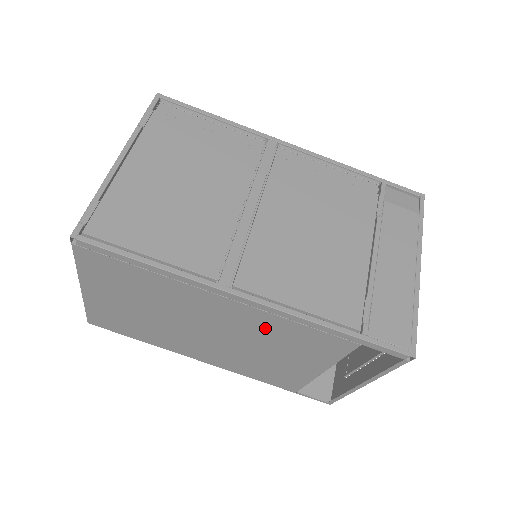
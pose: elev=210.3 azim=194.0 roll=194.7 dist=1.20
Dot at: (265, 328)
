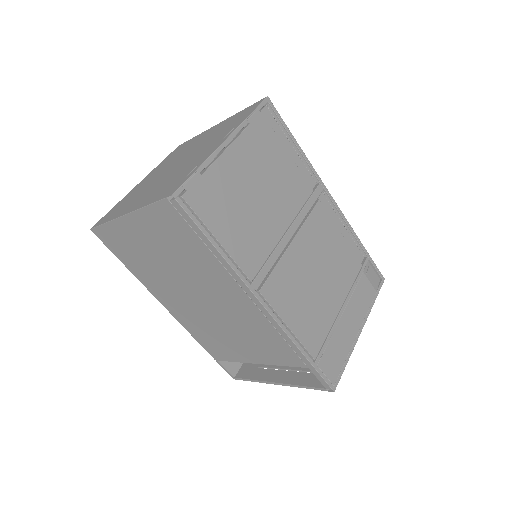
Dot at: (251, 323)
